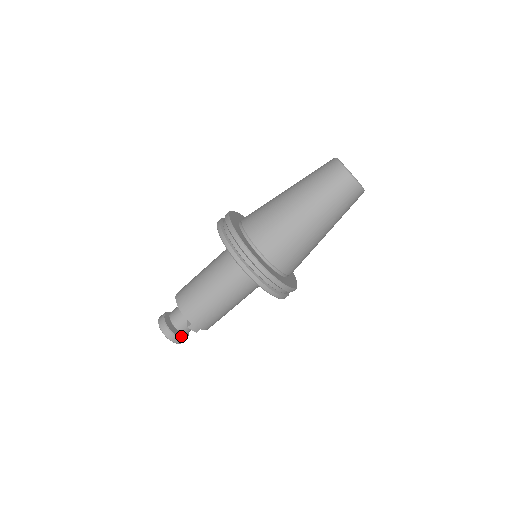
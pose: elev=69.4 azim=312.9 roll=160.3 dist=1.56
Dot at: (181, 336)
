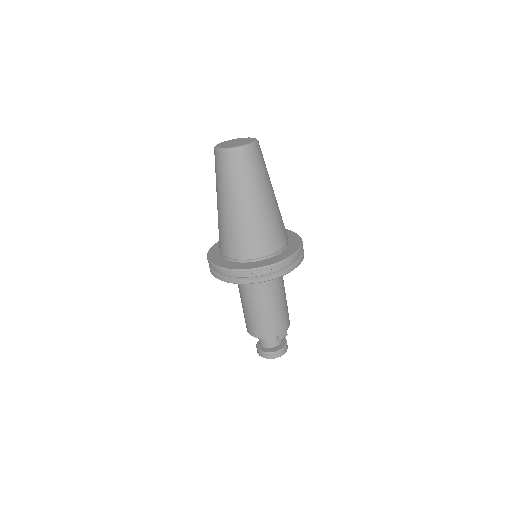
Dot at: (282, 346)
